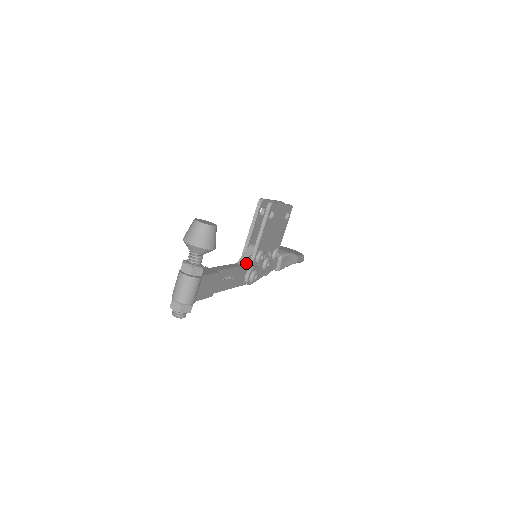
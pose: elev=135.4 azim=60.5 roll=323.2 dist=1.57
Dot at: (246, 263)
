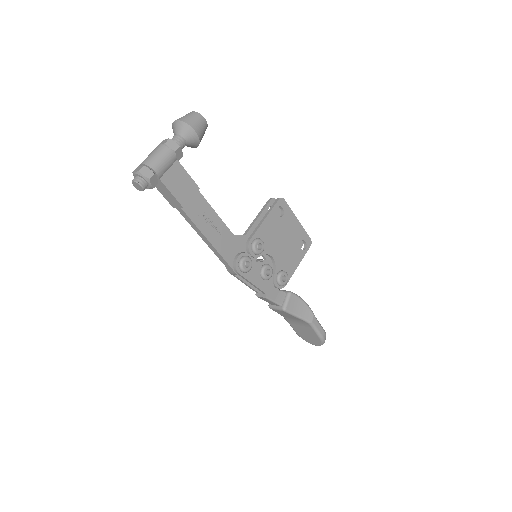
Dot at: (239, 239)
